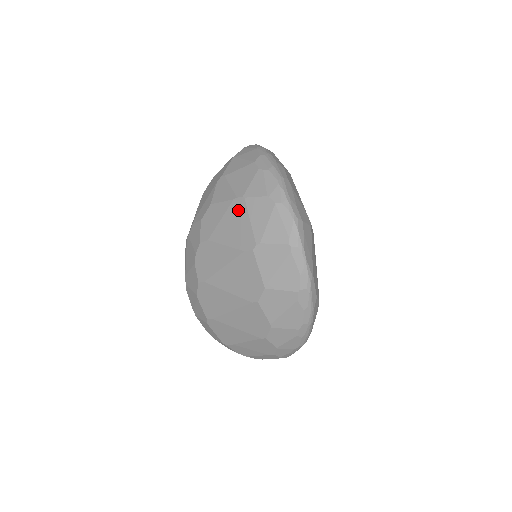
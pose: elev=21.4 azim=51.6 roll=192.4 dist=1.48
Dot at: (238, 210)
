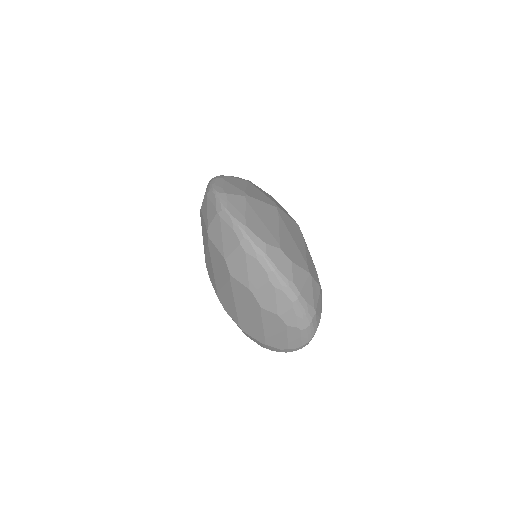
Dot at: (202, 220)
